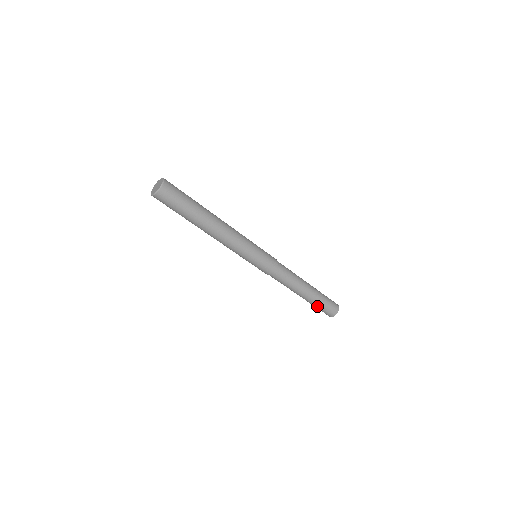
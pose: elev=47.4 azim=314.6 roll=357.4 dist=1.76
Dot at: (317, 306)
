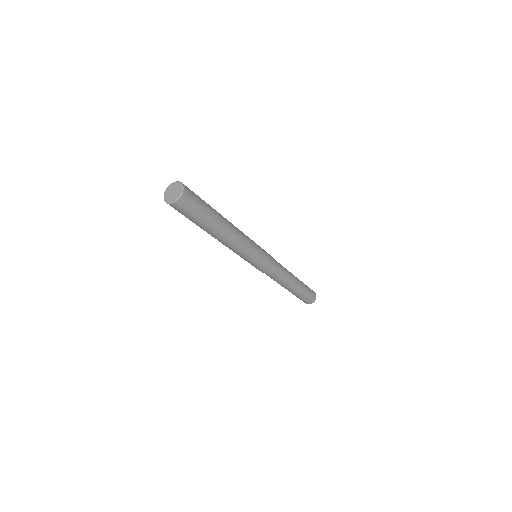
Dot at: (299, 297)
